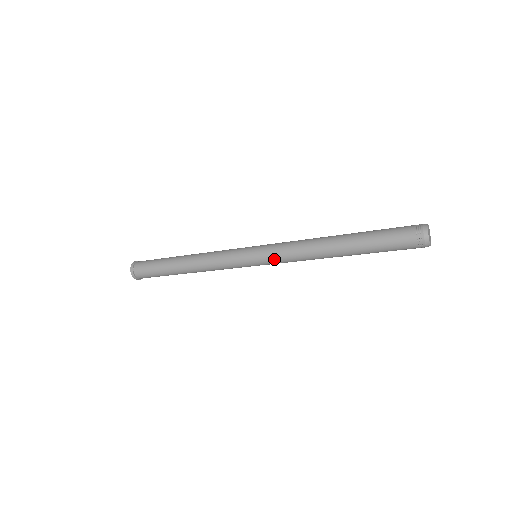
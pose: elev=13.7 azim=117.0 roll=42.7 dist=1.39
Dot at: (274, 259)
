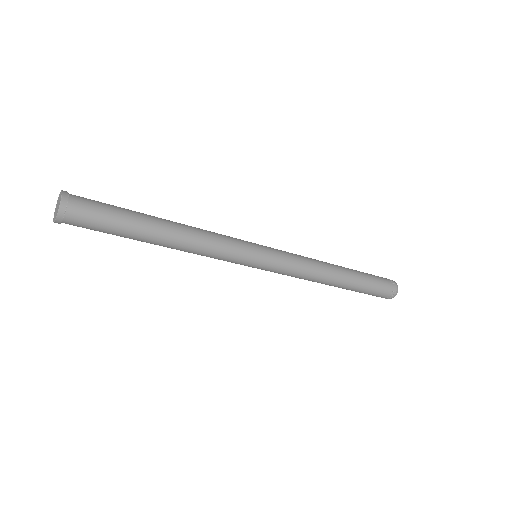
Dot at: (285, 262)
